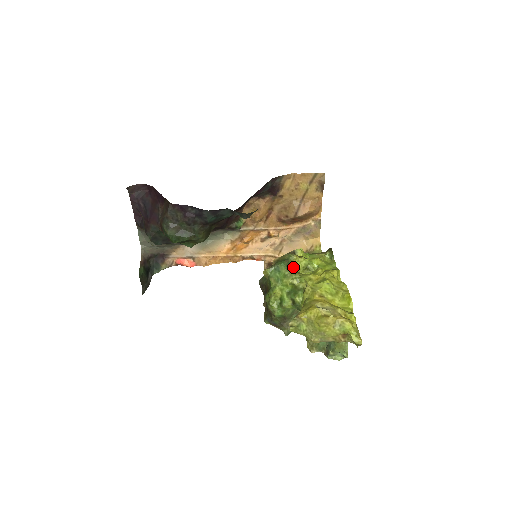
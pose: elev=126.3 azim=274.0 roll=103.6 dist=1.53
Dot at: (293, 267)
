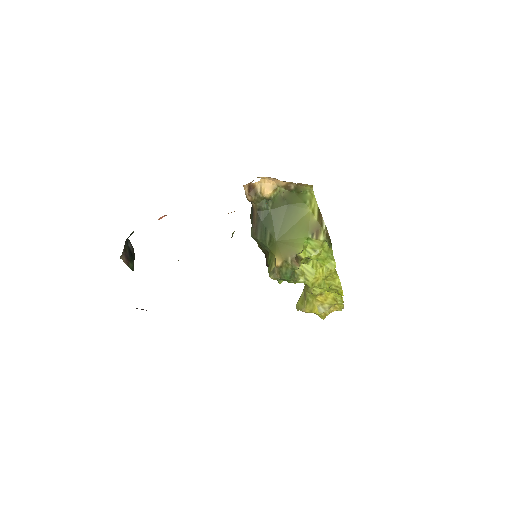
Dot at: occluded
